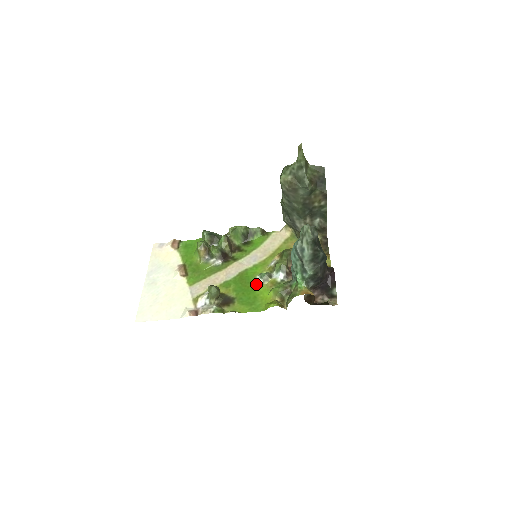
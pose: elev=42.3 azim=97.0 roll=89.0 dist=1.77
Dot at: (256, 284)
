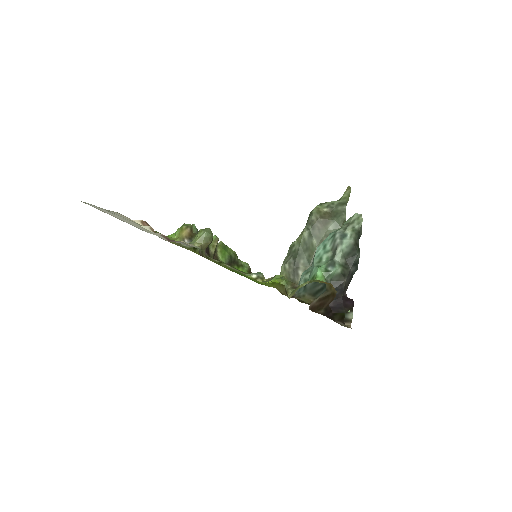
Dot at: (247, 275)
